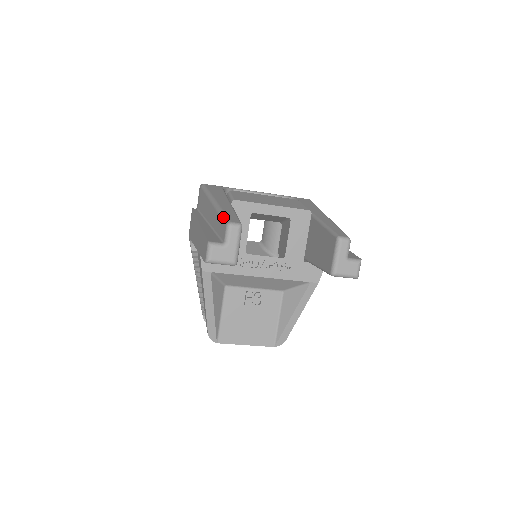
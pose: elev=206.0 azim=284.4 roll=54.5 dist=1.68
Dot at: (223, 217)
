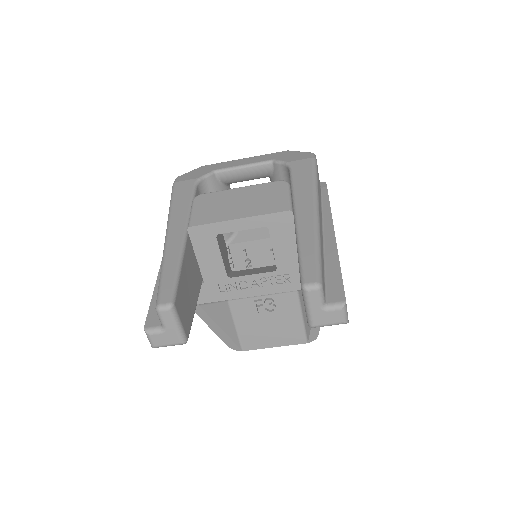
Dot at: (158, 287)
